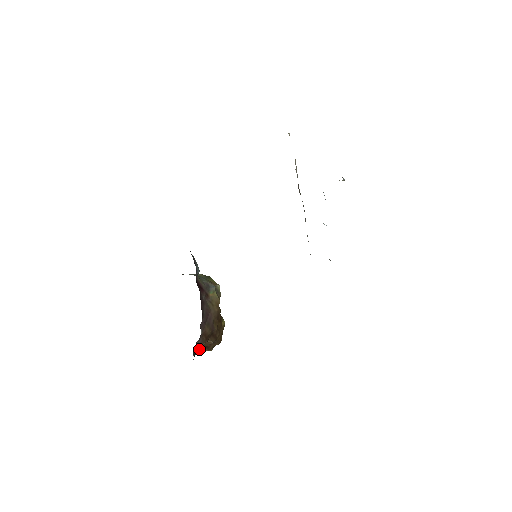
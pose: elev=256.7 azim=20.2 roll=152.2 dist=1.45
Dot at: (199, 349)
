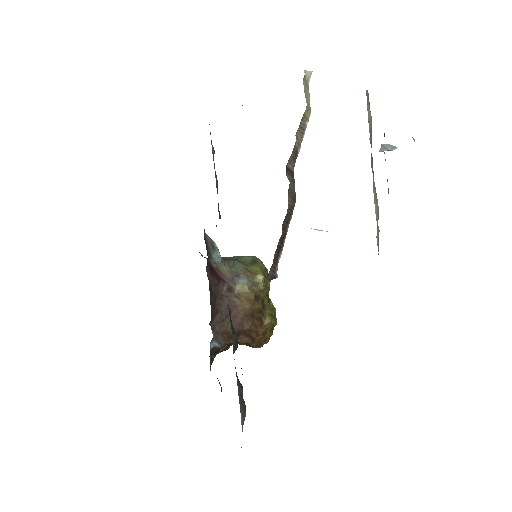
Dot at: (221, 347)
